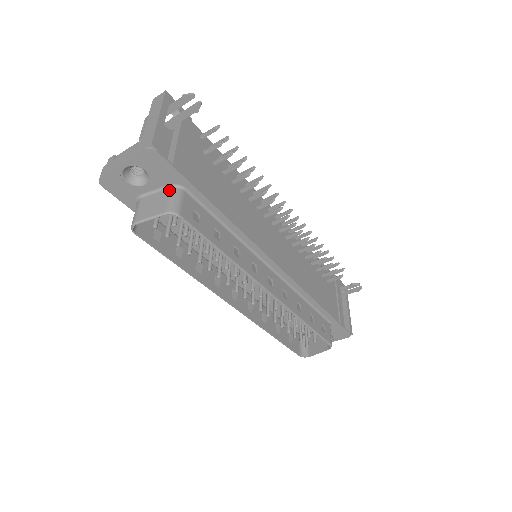
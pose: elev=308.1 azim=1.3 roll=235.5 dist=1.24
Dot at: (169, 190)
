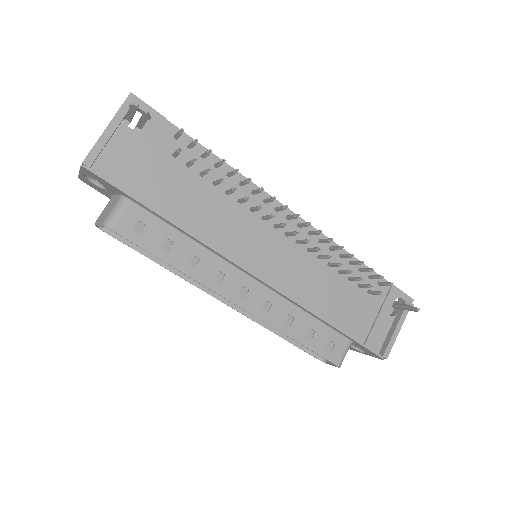
Dot at: (118, 199)
